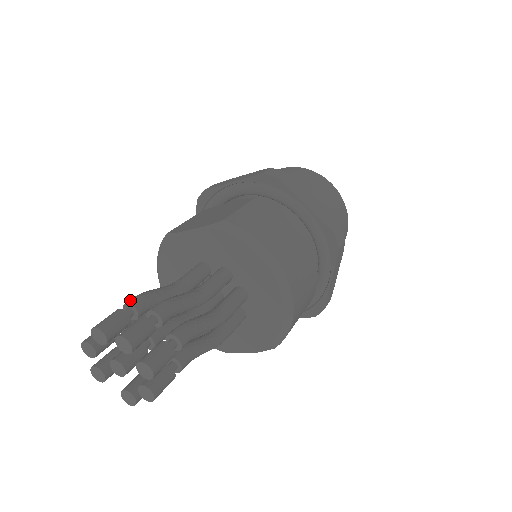
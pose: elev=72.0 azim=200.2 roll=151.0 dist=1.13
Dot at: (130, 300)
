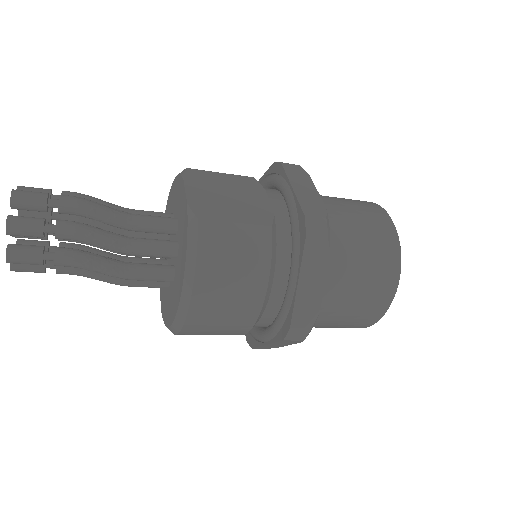
Dot at: (65, 197)
